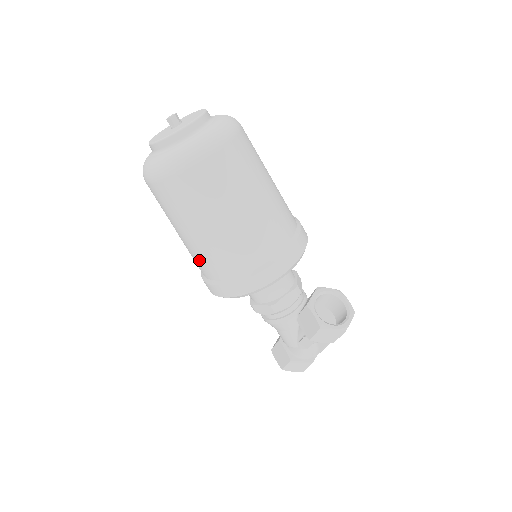
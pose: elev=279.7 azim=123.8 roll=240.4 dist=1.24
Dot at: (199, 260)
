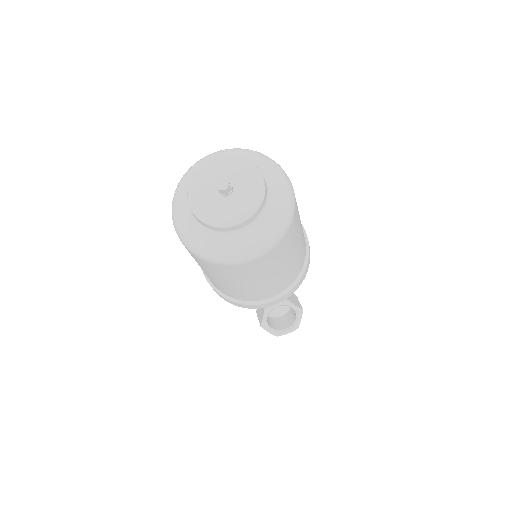
Dot at: occluded
